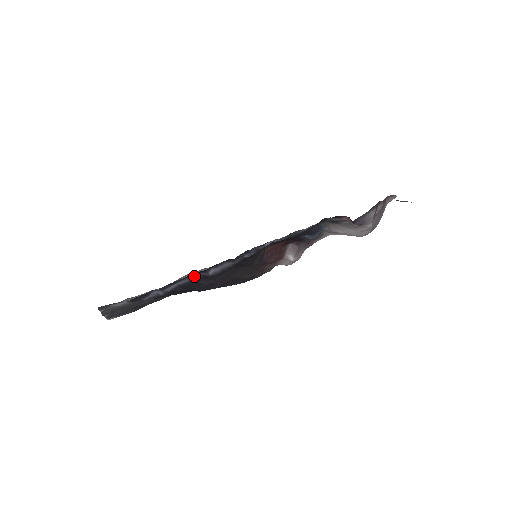
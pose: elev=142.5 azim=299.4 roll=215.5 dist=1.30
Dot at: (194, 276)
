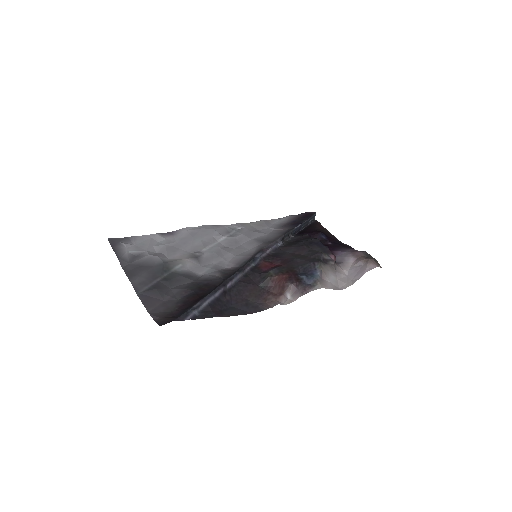
Dot at: (218, 292)
